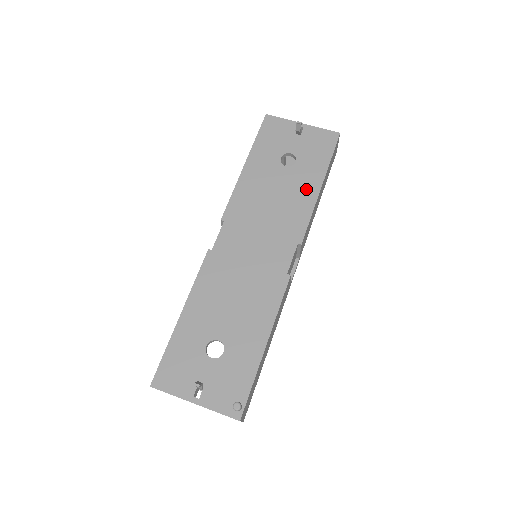
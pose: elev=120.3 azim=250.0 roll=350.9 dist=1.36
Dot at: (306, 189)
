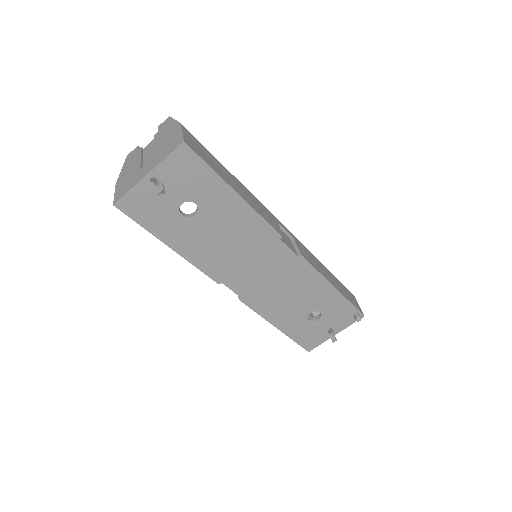
Dot at: (232, 209)
